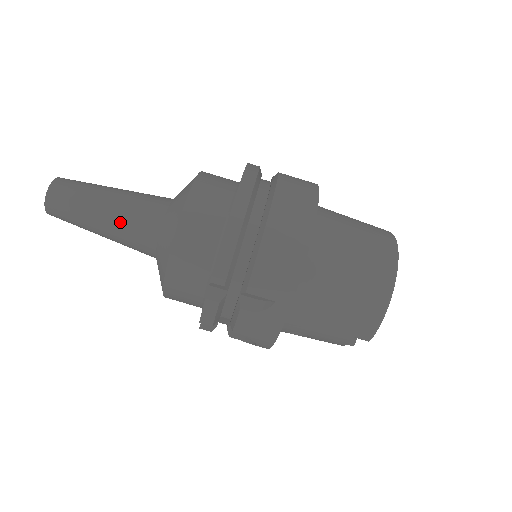
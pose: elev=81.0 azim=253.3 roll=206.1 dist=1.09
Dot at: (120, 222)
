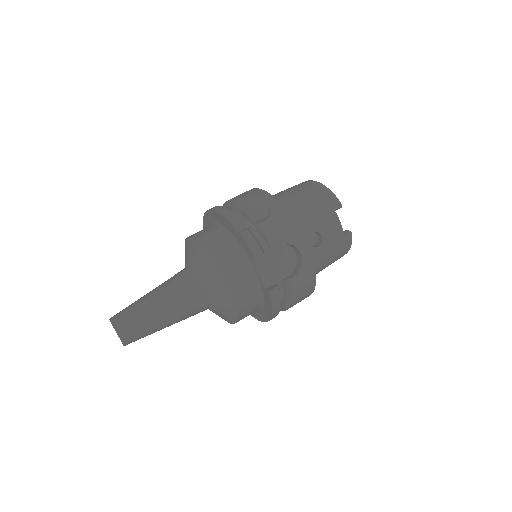
Dot at: (166, 288)
